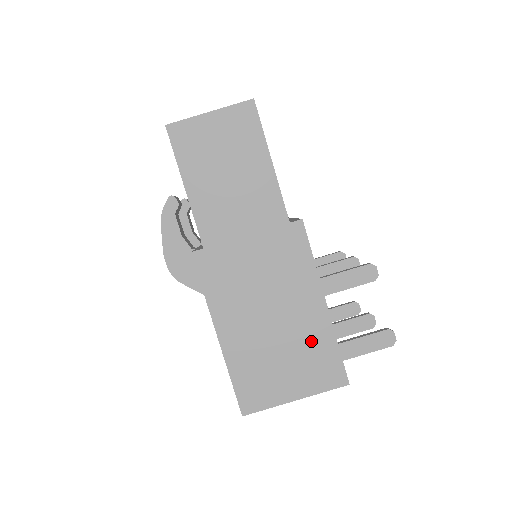
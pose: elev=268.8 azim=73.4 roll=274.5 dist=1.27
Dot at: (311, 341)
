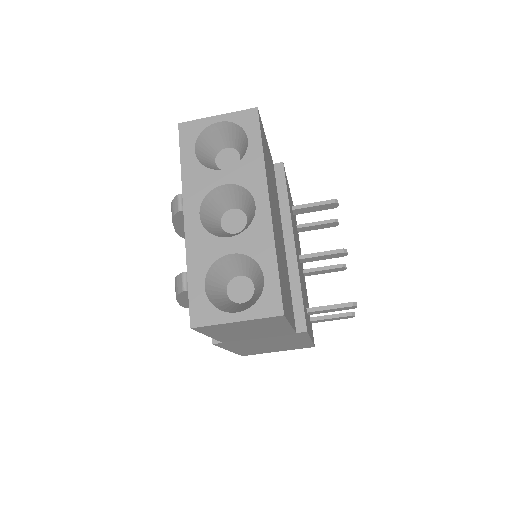
Dot at: (295, 345)
